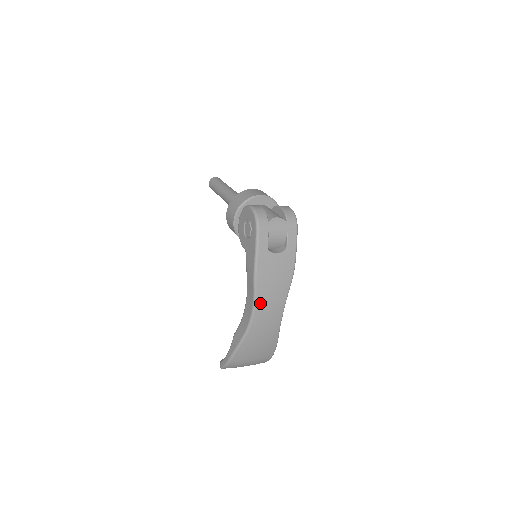
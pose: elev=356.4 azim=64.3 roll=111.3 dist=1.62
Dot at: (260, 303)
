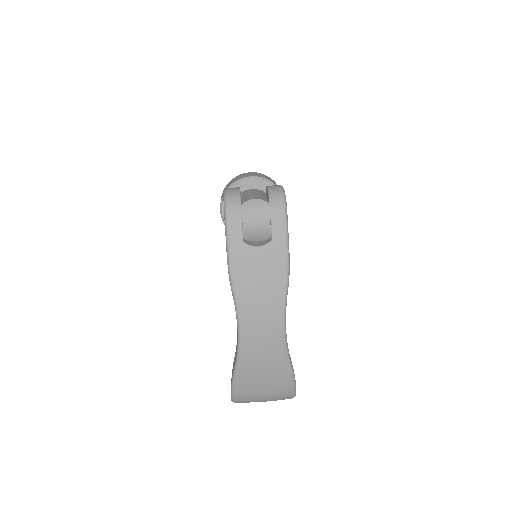
Dot at: (245, 315)
